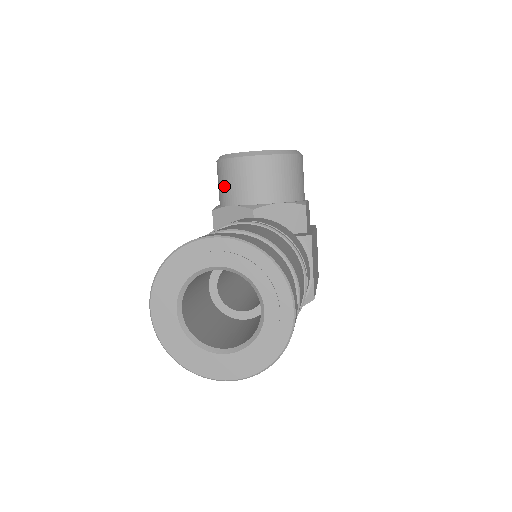
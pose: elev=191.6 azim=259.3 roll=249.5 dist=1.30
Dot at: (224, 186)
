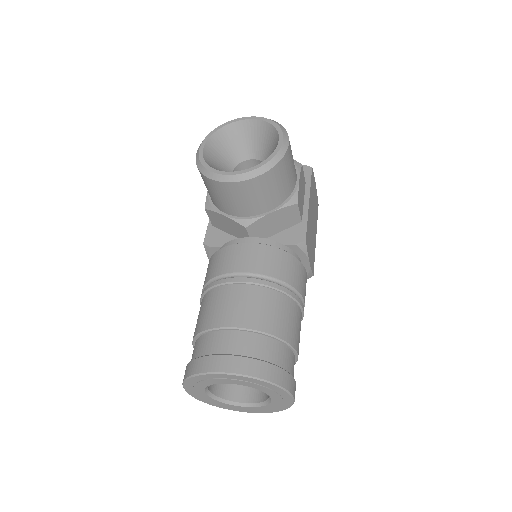
Dot at: (211, 194)
